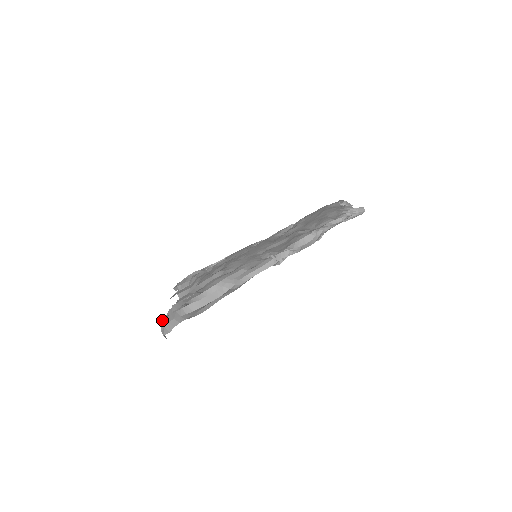
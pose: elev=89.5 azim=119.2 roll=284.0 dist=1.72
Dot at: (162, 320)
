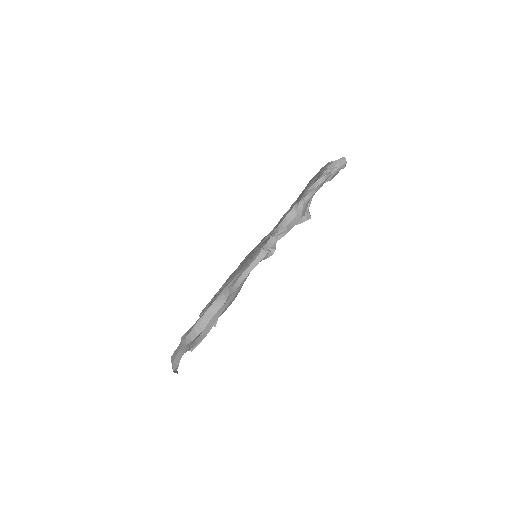
Dot at: (171, 356)
